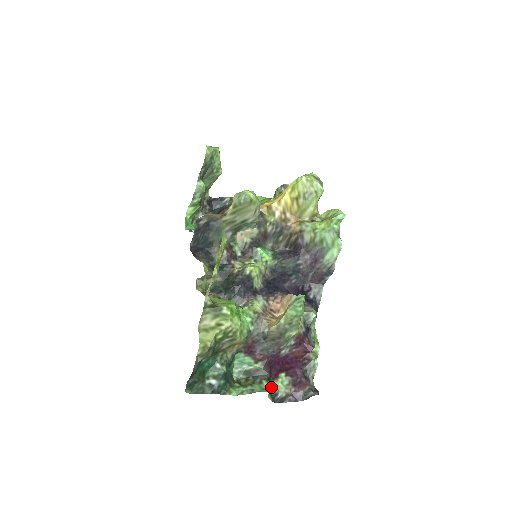
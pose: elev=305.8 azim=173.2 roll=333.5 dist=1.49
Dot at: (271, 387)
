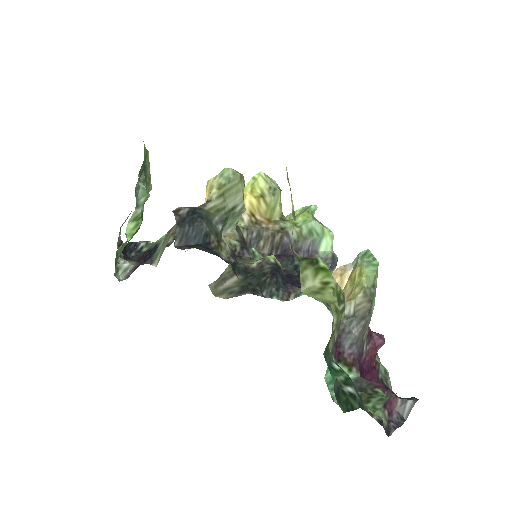
Dot at: occluded
